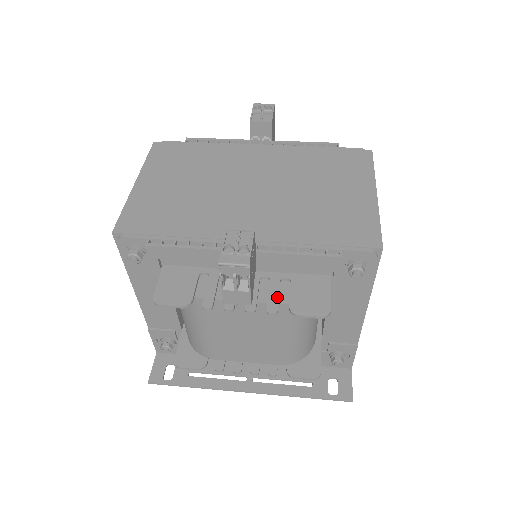
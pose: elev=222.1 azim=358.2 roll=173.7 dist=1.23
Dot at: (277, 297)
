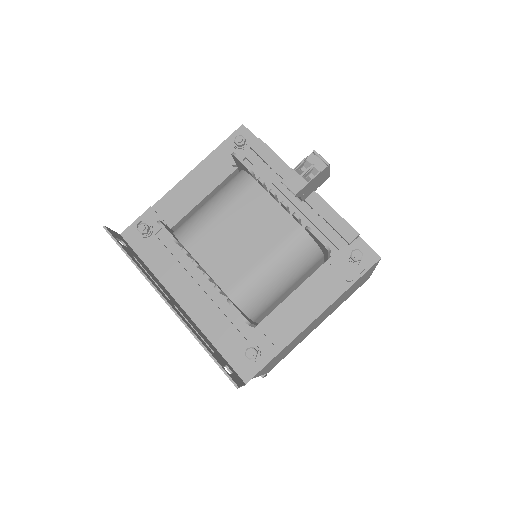
Dot at: (300, 221)
